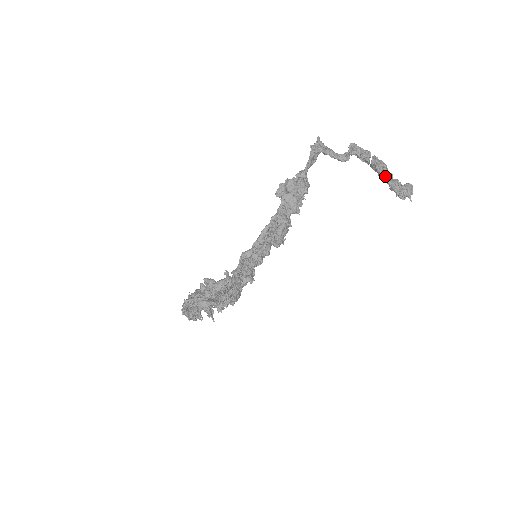
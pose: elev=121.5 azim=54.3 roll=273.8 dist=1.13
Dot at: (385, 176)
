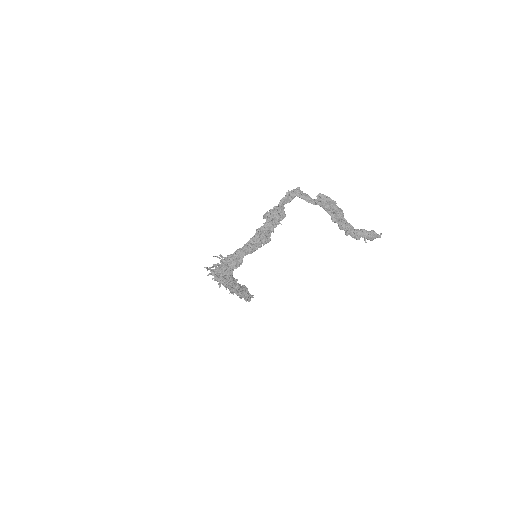
Dot at: (333, 218)
